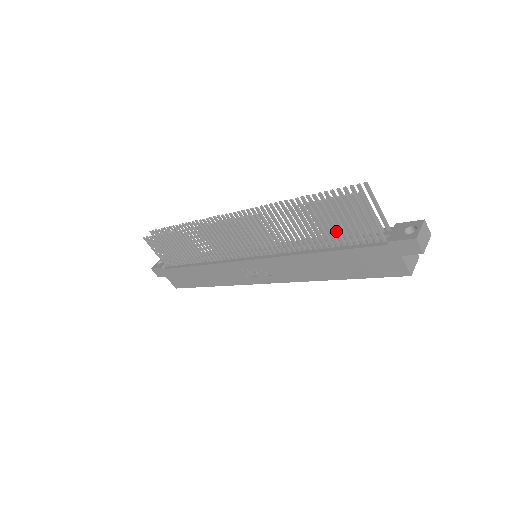
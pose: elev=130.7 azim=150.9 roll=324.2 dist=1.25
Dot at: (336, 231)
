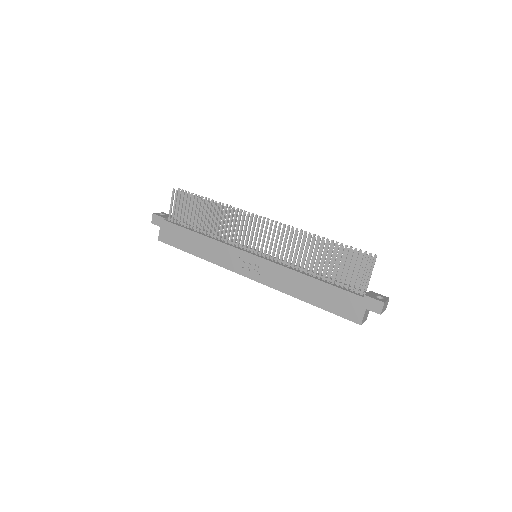
Dot at: (336, 271)
